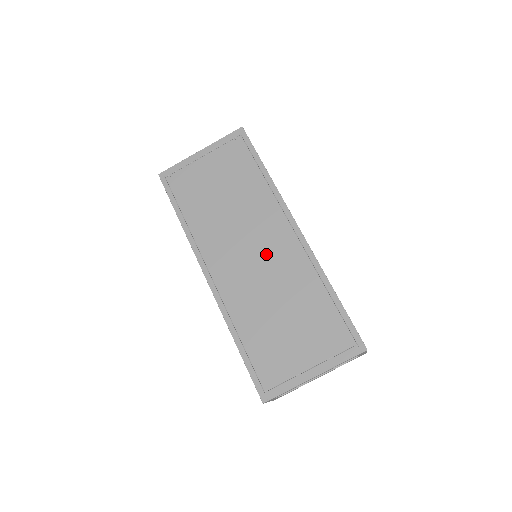
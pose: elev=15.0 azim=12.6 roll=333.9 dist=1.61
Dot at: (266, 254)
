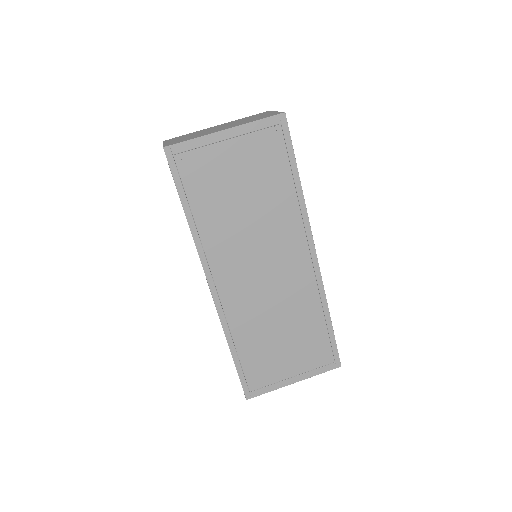
Dot at: (278, 275)
